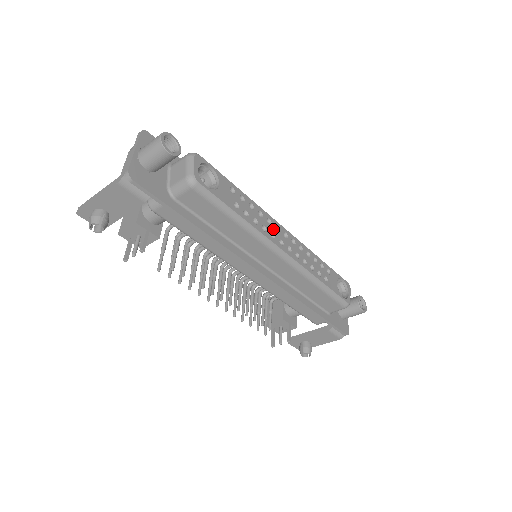
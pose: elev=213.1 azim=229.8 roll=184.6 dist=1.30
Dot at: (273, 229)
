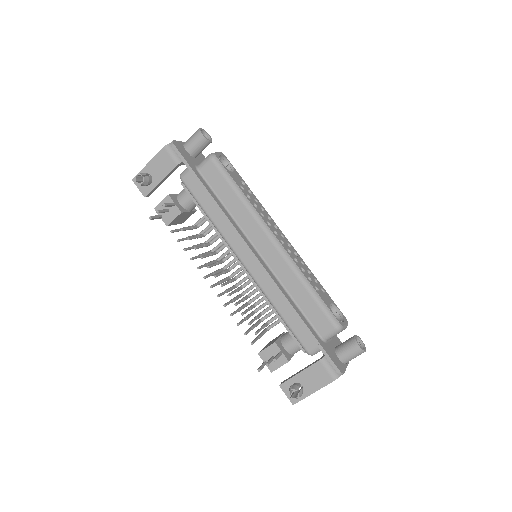
Dot at: (271, 223)
